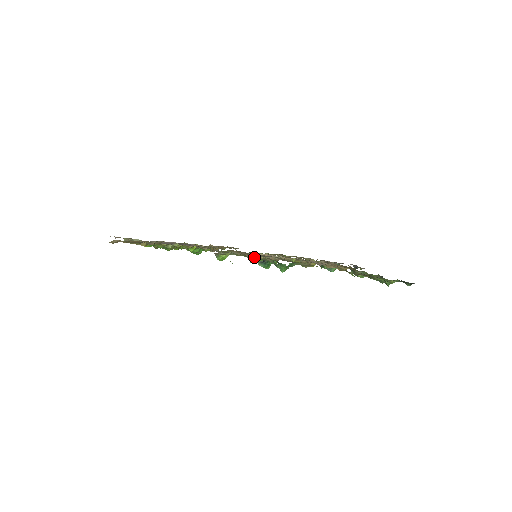
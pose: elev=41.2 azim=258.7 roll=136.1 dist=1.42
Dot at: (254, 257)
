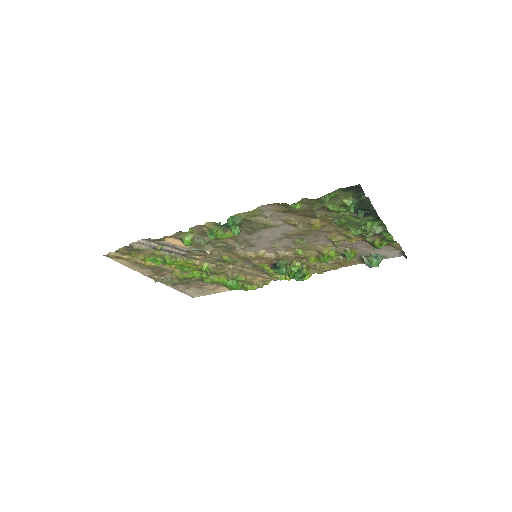
Dot at: (205, 228)
